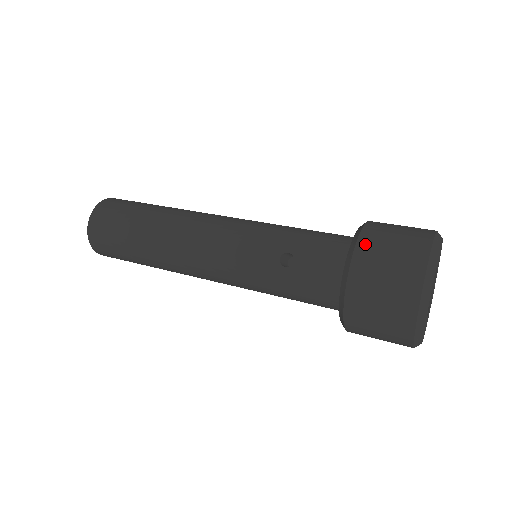
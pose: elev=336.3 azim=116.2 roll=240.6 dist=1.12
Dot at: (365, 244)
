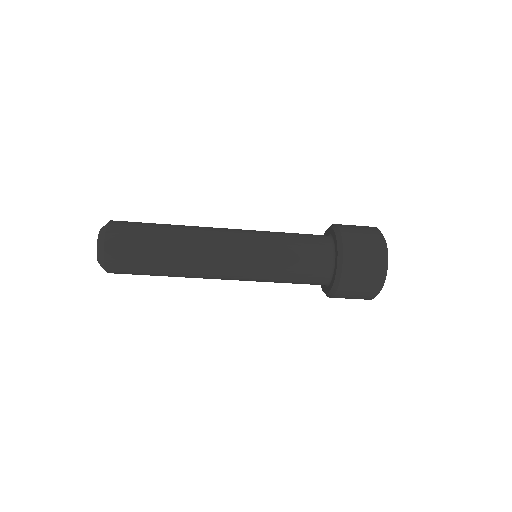
Dot at: occluded
